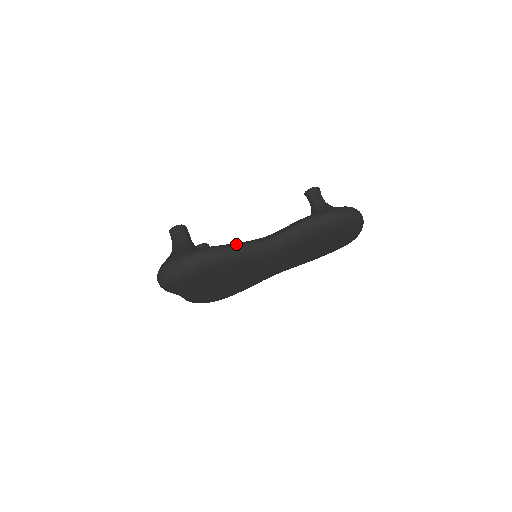
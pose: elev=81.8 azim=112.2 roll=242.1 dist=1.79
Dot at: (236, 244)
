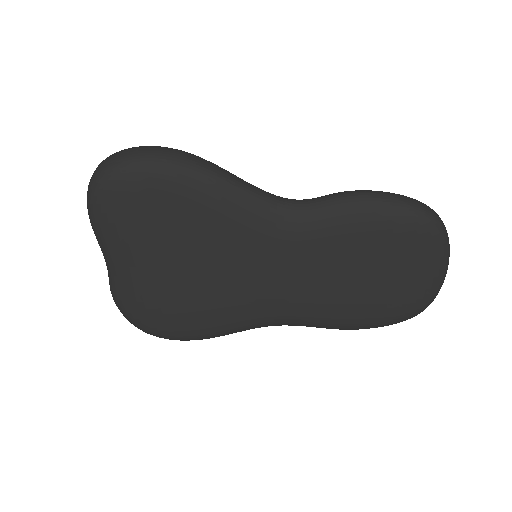
Dot at: occluded
